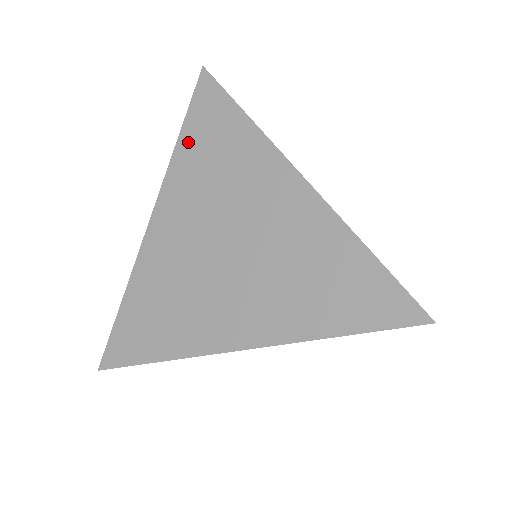
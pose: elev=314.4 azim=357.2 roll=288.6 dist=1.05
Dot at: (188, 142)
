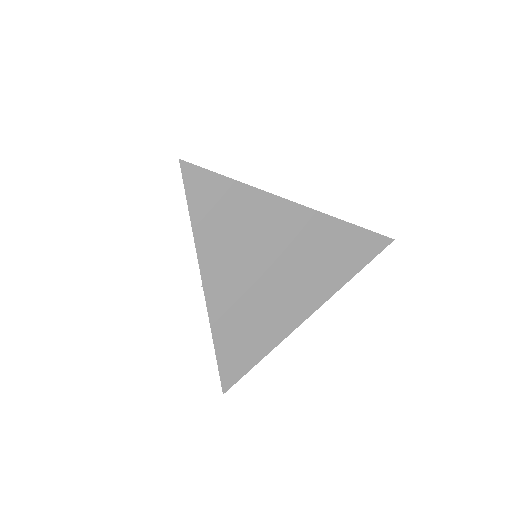
Dot at: (202, 222)
